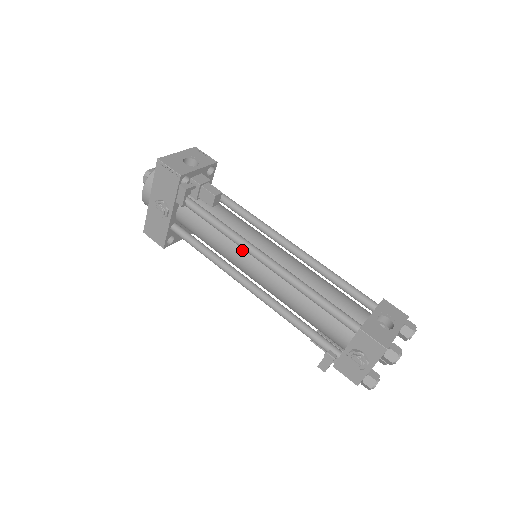
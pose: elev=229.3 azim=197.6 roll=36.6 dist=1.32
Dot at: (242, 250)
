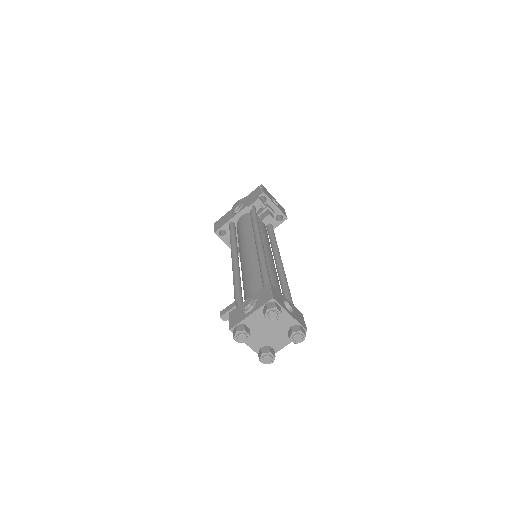
Dot at: (253, 239)
